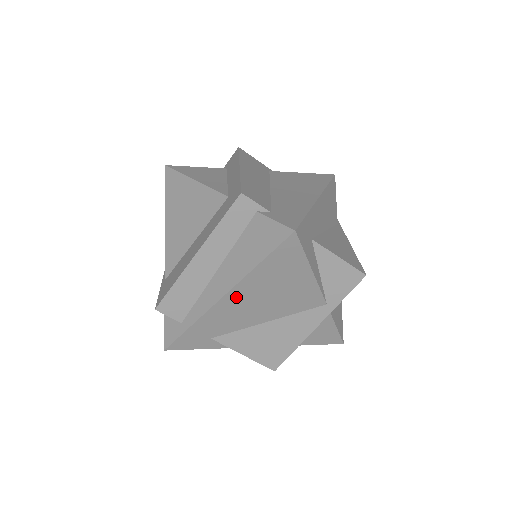
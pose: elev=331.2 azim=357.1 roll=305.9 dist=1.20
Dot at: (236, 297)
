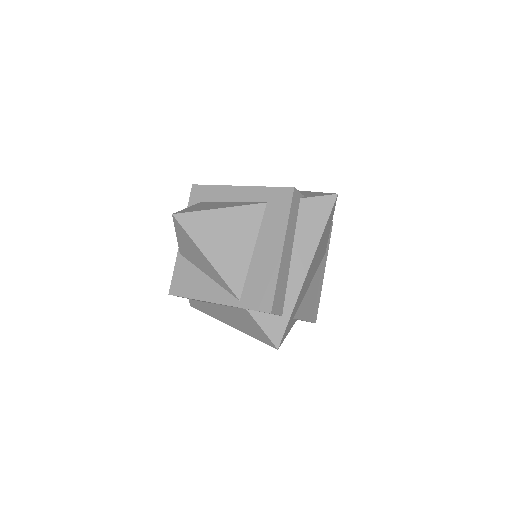
Dot at: (311, 266)
